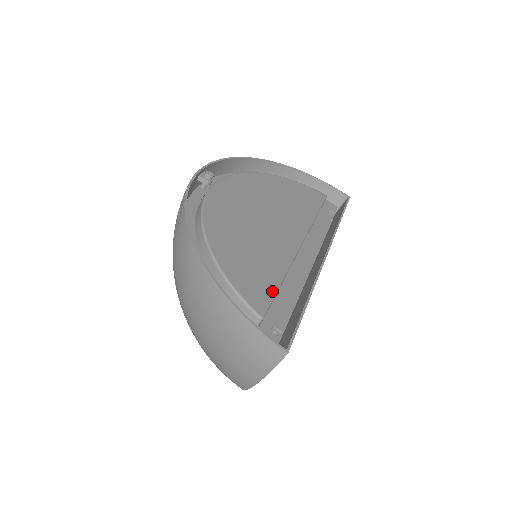
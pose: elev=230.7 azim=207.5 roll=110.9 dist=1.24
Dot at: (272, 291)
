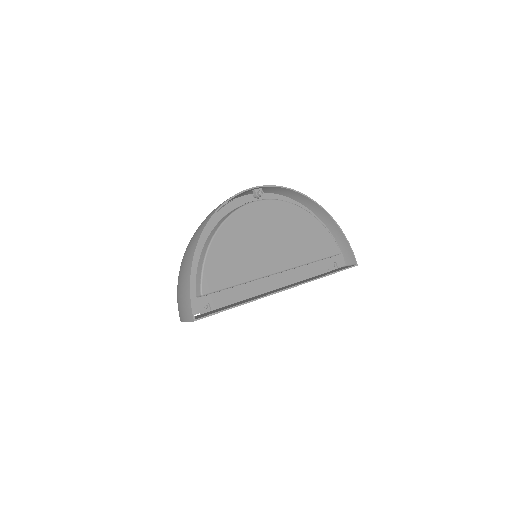
Dot at: (224, 286)
